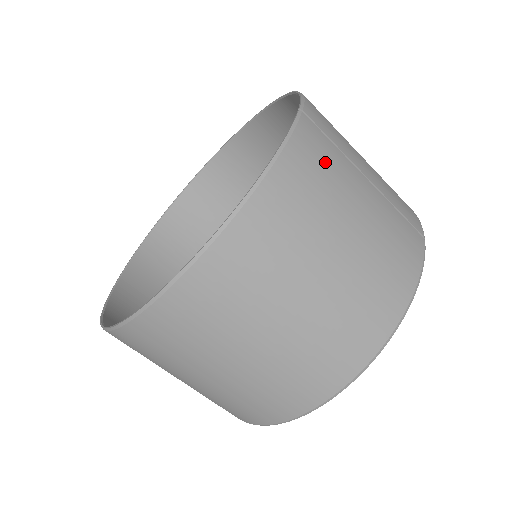
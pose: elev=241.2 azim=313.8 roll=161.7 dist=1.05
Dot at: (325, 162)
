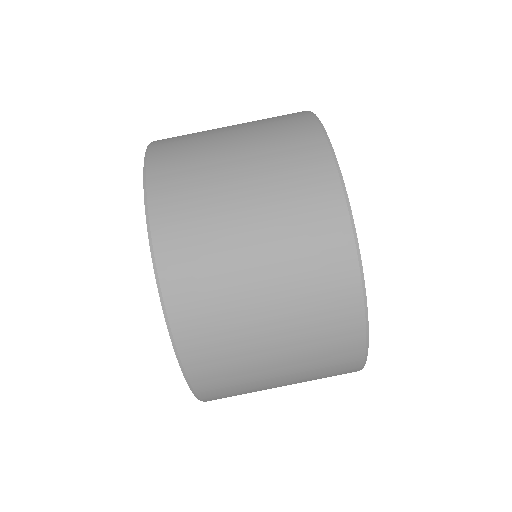
Dot at: occluded
